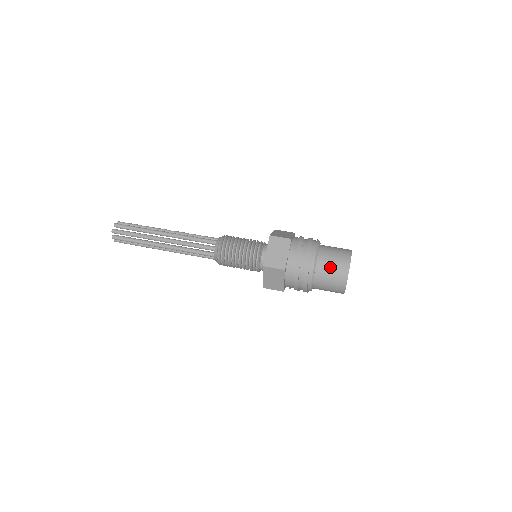
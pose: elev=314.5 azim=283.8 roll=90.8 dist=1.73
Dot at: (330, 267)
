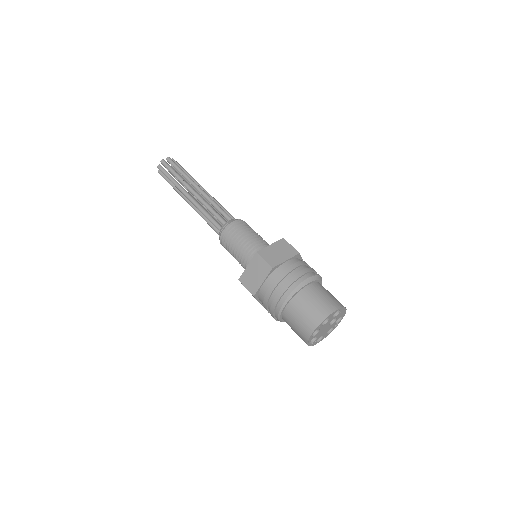
Dot at: (296, 319)
